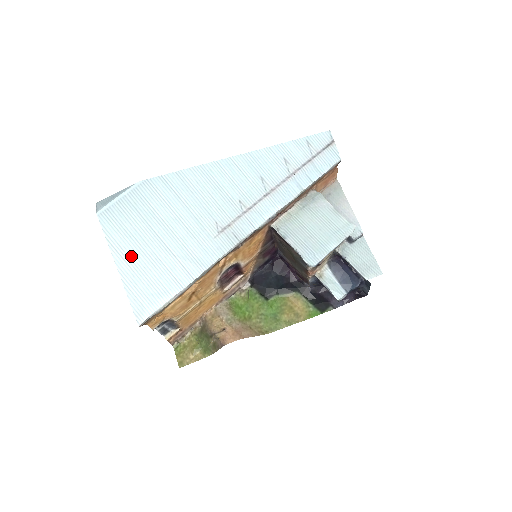
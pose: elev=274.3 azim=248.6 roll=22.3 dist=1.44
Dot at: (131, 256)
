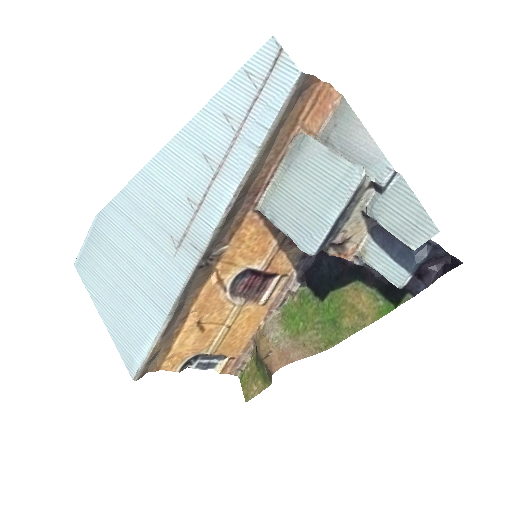
Dot at: (109, 303)
